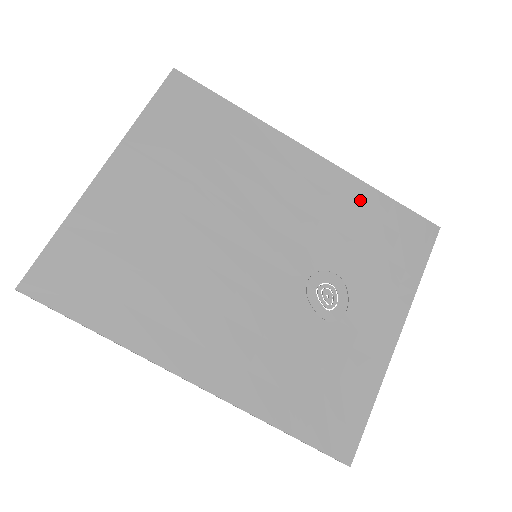
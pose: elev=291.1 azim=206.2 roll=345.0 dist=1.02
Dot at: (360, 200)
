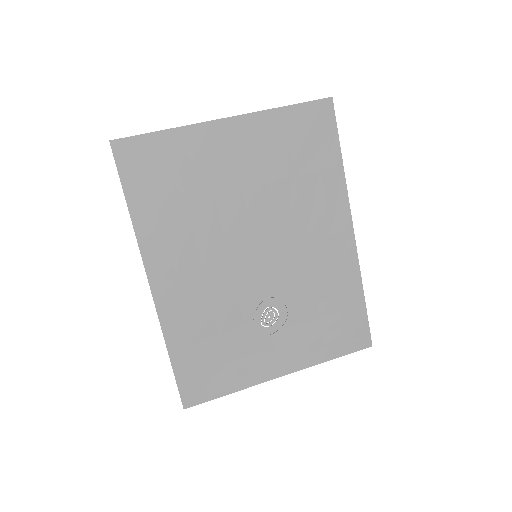
Dot at: (347, 286)
